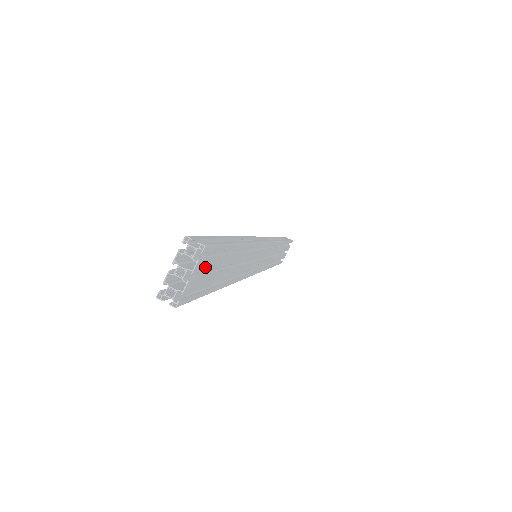
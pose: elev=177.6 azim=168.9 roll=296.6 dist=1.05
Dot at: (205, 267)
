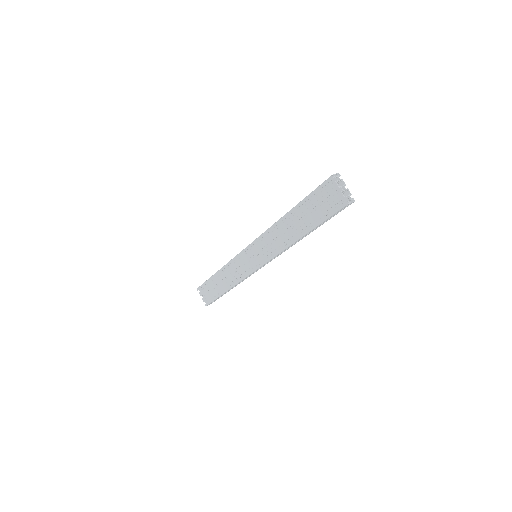
Dot at: occluded
